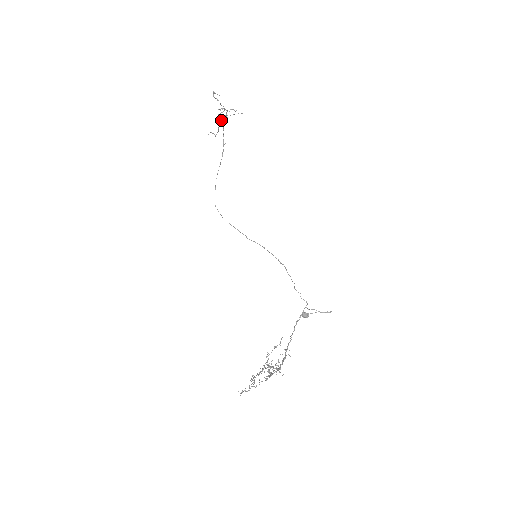
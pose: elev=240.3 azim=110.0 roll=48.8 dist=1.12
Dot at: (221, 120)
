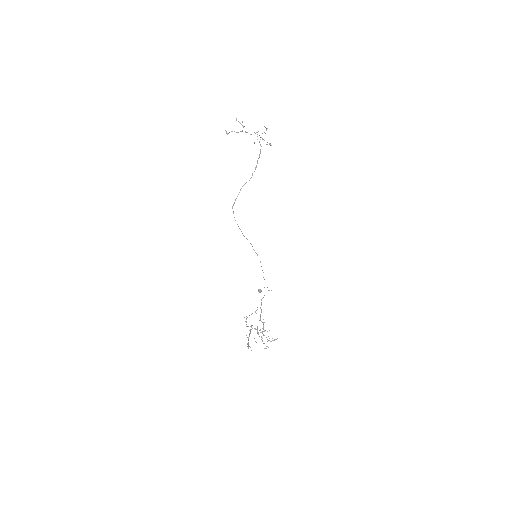
Dot at: (254, 142)
